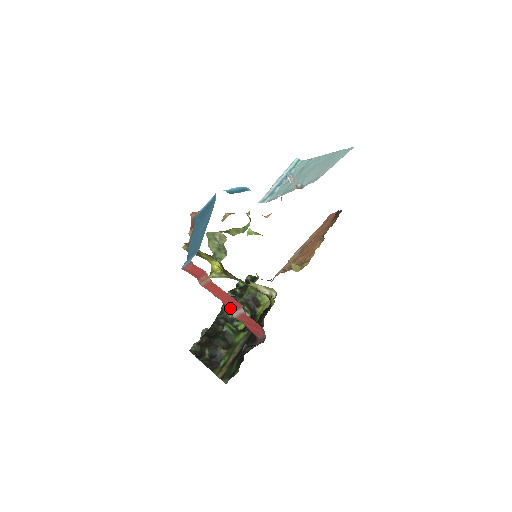
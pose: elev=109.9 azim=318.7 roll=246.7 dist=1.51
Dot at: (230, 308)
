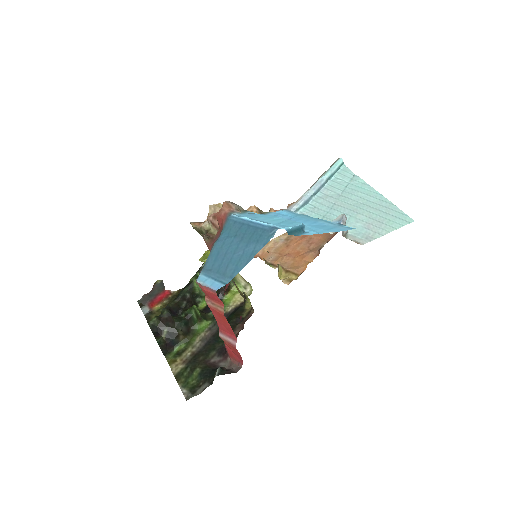
Dot at: (221, 329)
